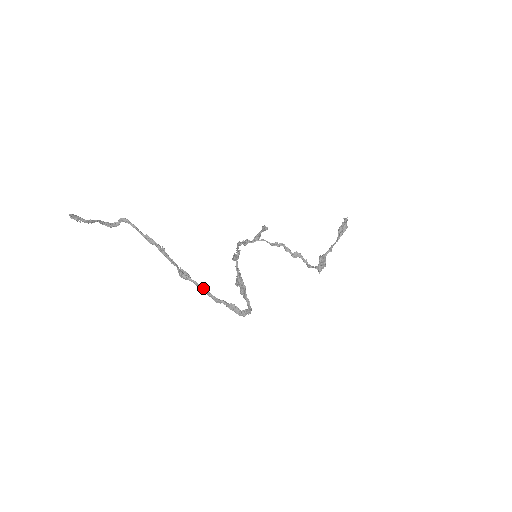
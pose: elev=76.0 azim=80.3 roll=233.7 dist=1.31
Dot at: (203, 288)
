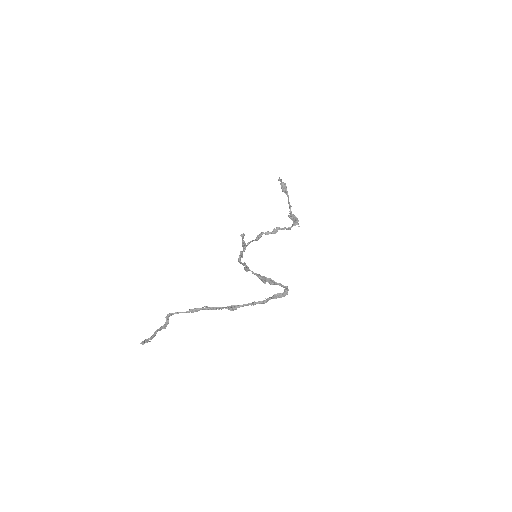
Dot at: (251, 303)
